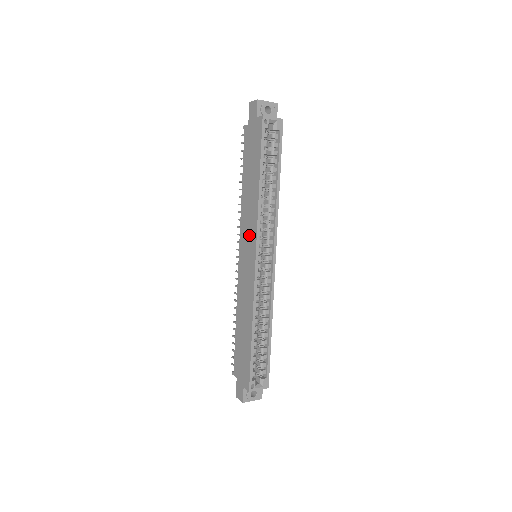
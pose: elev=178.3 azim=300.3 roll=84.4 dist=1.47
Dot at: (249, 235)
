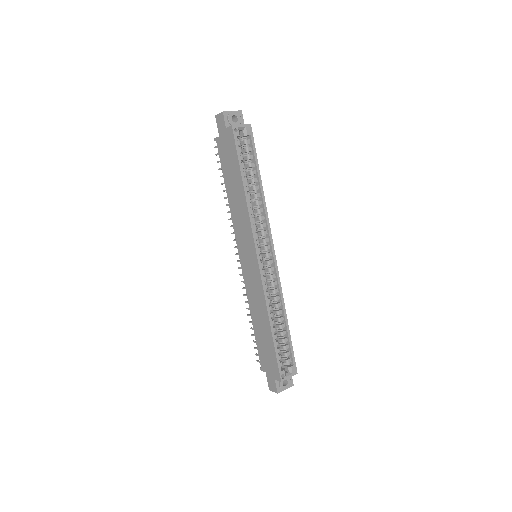
Dot at: (245, 238)
